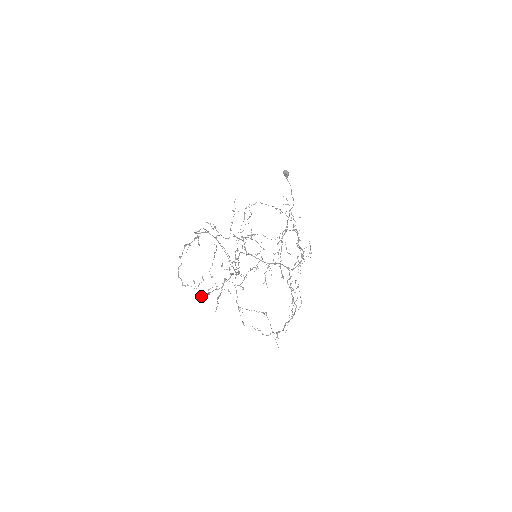
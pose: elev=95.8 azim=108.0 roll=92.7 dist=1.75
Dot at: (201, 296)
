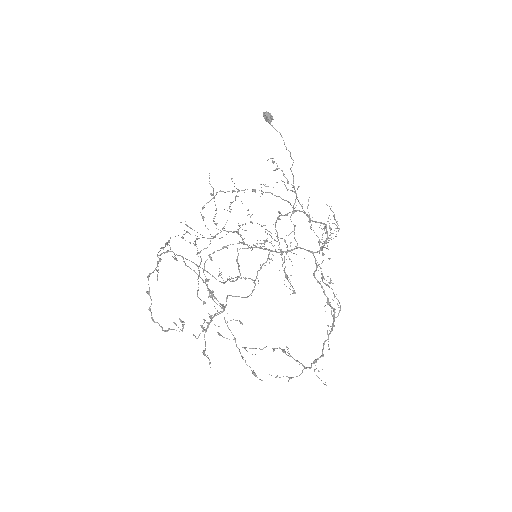
Dot at: occluded
